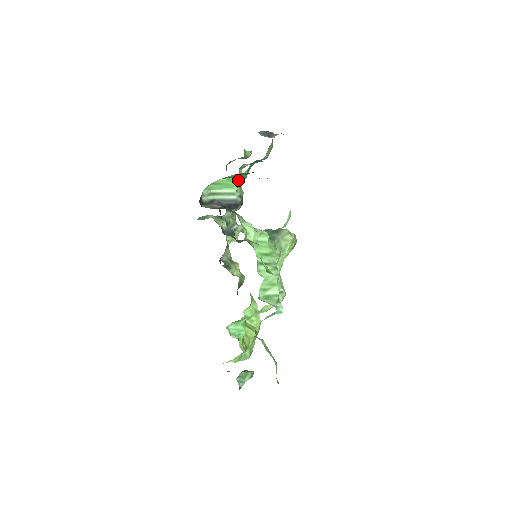
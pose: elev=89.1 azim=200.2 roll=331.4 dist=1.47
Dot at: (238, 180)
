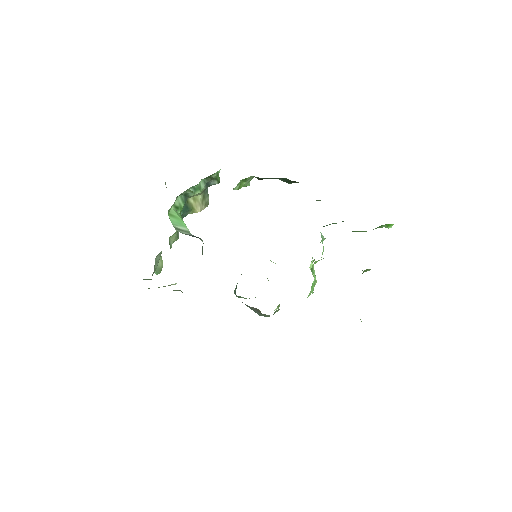
Dot at: (182, 219)
